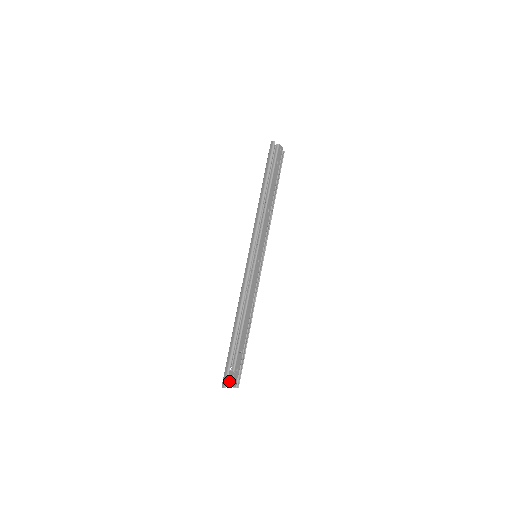
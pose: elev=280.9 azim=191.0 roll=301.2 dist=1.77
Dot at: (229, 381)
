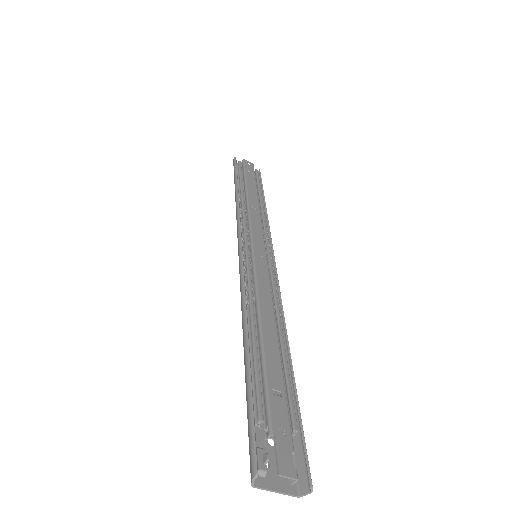
Dot at: (277, 476)
